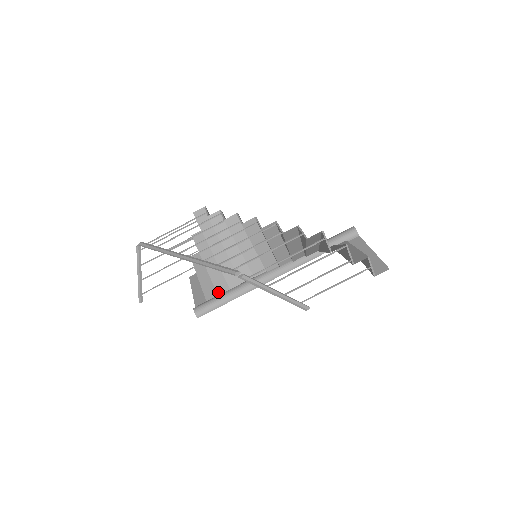
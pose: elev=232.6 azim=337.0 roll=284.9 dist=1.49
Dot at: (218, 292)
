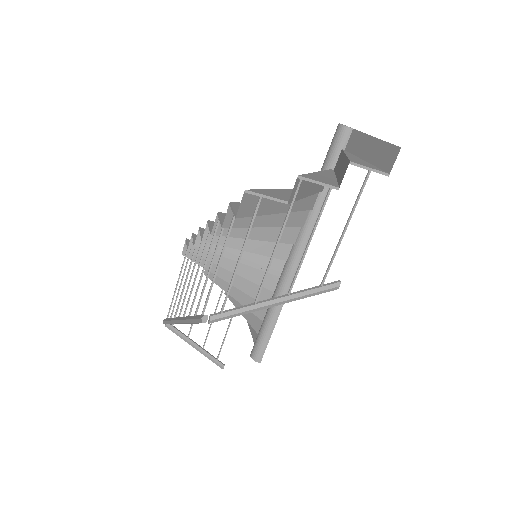
Dot at: (261, 319)
